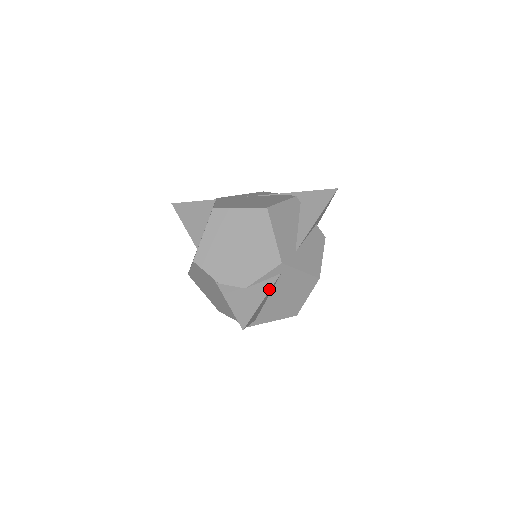
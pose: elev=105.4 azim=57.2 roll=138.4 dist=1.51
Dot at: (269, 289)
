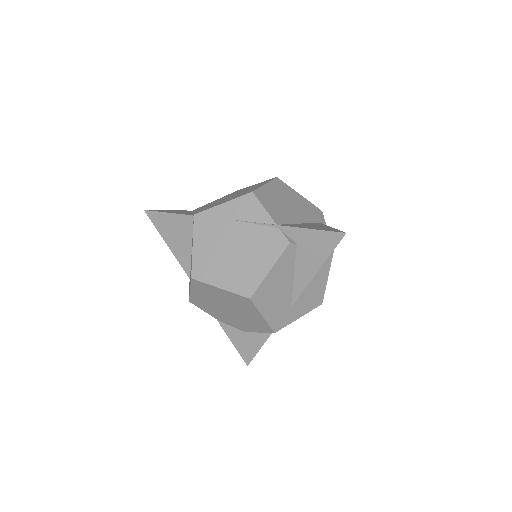
Dot at: (266, 339)
